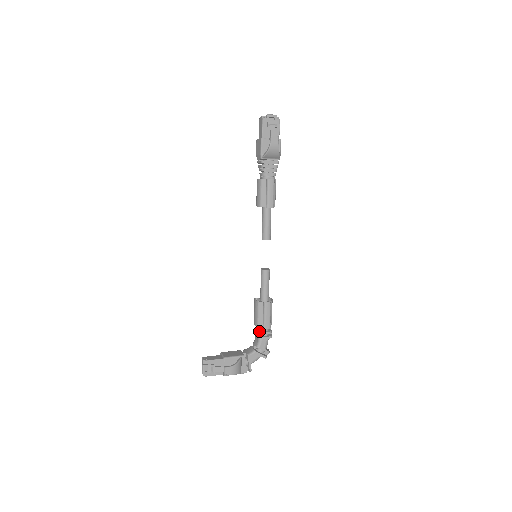
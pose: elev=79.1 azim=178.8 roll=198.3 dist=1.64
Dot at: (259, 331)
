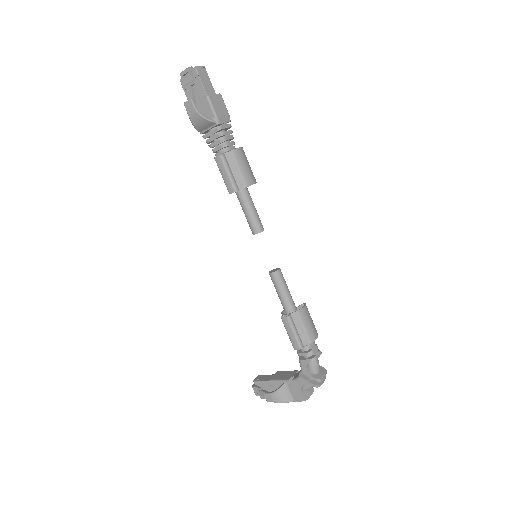
Dot at: occluded
